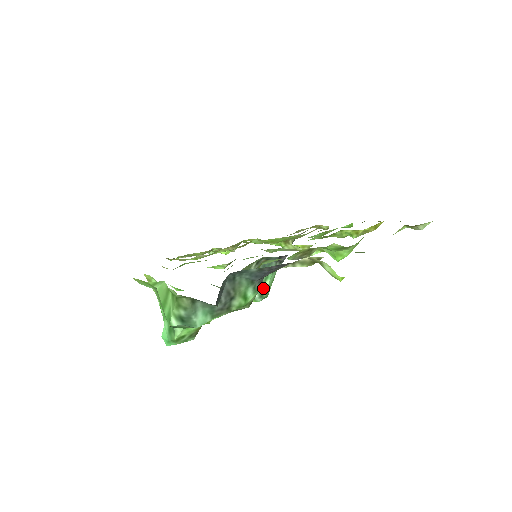
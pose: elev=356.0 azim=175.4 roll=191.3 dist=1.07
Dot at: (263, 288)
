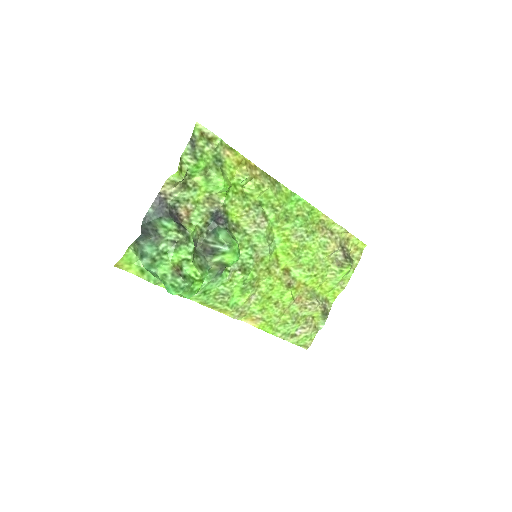
Dot at: (220, 241)
